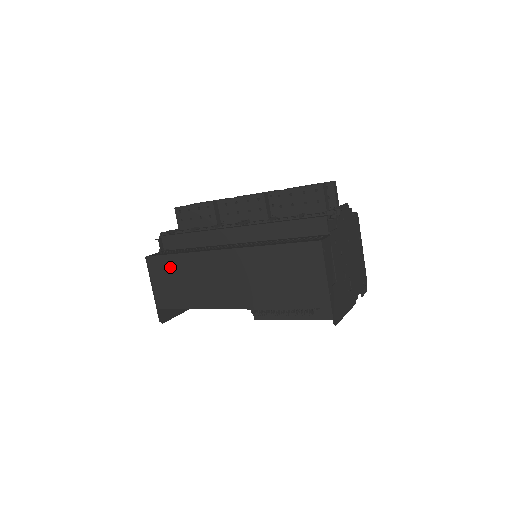
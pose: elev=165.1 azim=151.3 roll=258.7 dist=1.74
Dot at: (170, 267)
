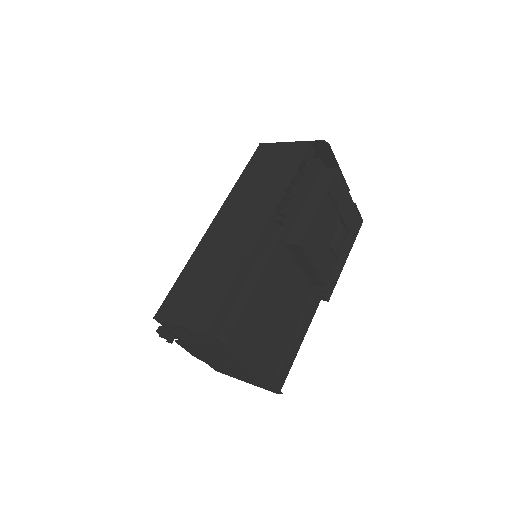
Dot at: (183, 289)
